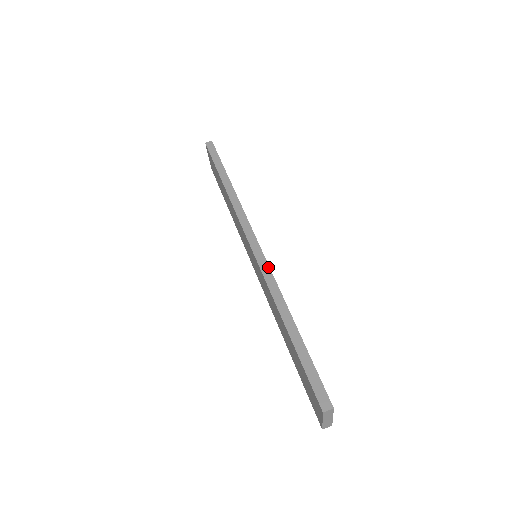
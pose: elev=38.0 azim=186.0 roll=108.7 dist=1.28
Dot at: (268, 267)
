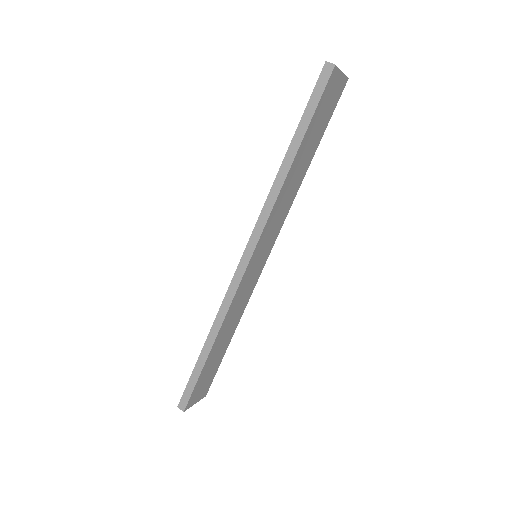
Dot at: (235, 292)
